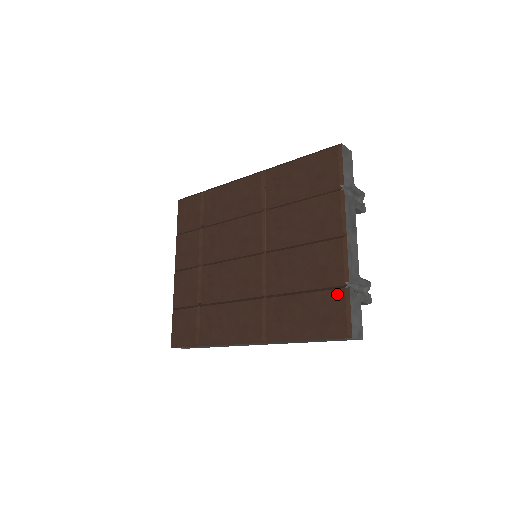
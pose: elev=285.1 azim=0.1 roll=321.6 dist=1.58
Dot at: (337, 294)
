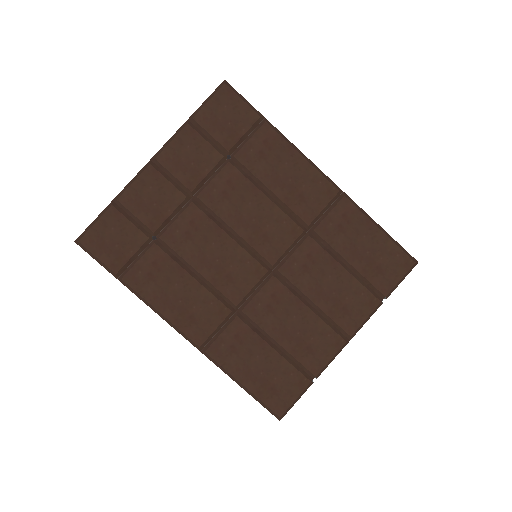
Dot at: (301, 380)
